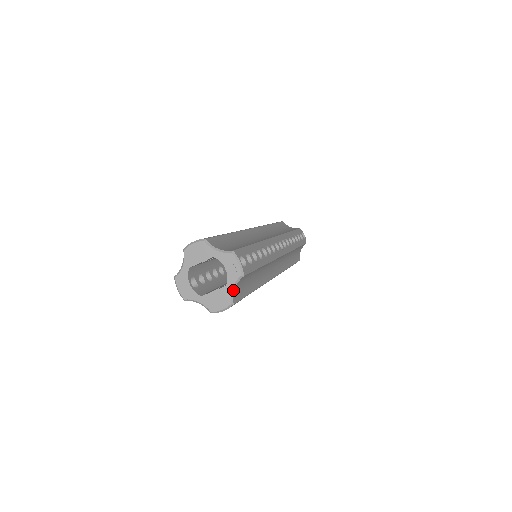
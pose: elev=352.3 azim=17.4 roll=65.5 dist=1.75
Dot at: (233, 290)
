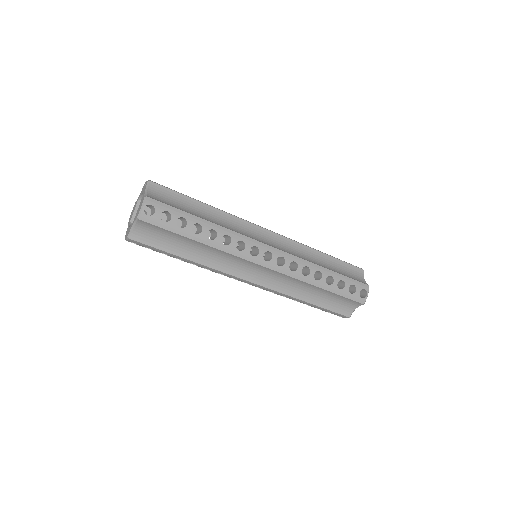
Dot at: (146, 193)
